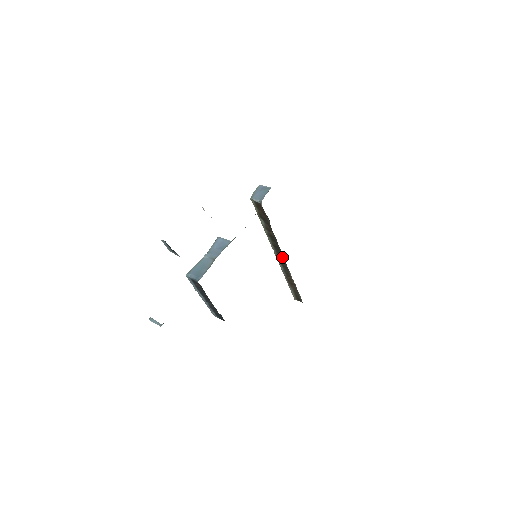
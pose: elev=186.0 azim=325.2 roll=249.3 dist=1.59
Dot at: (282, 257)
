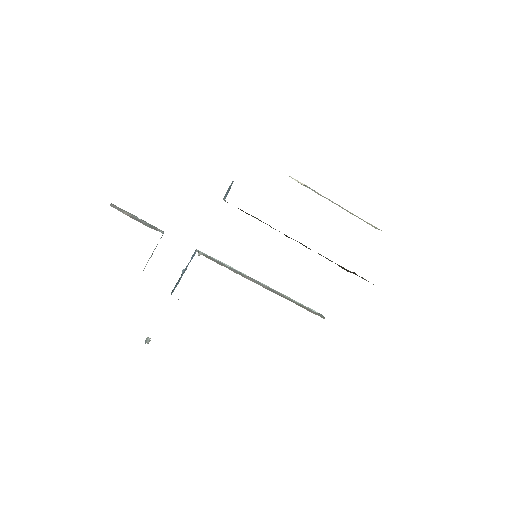
Dot at: (306, 247)
